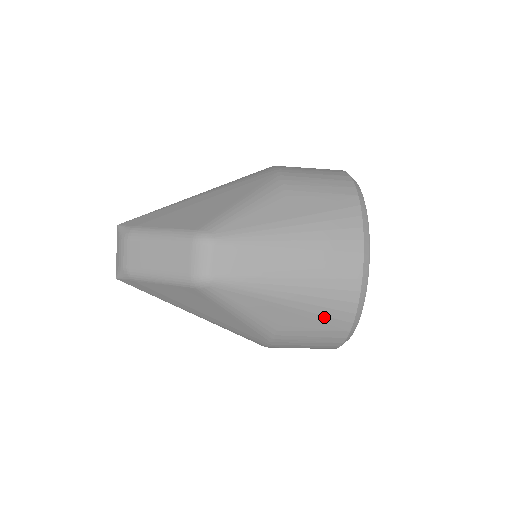
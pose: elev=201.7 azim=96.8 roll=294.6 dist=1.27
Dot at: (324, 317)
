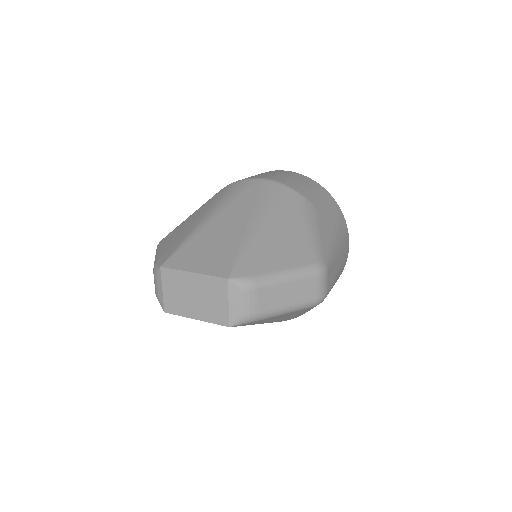
Dot at: occluded
